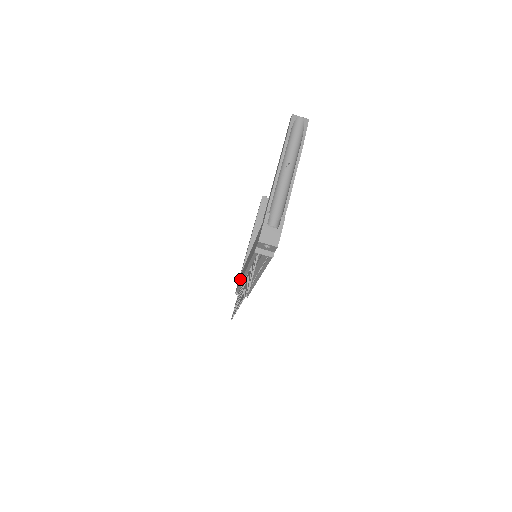
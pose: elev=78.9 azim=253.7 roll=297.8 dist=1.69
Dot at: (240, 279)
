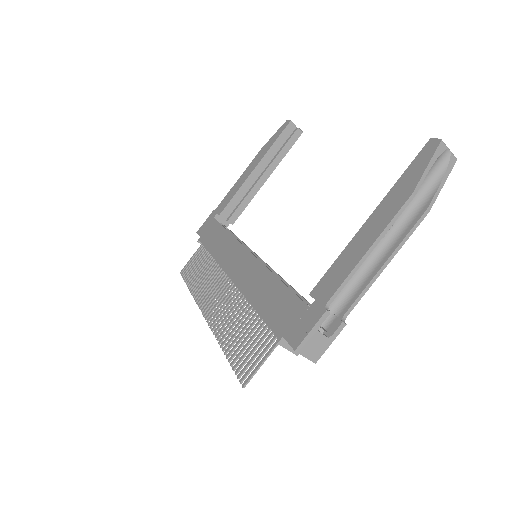
Dot at: (216, 246)
